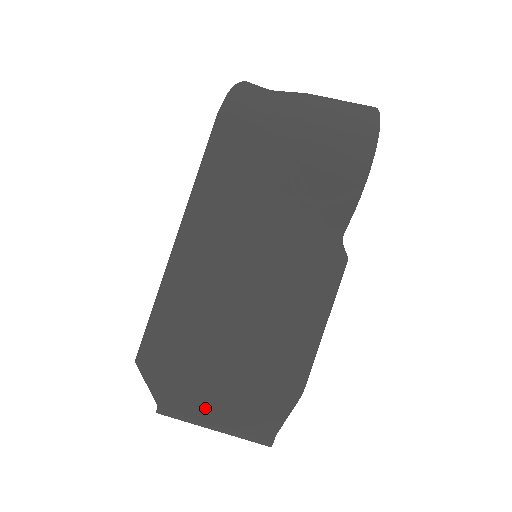
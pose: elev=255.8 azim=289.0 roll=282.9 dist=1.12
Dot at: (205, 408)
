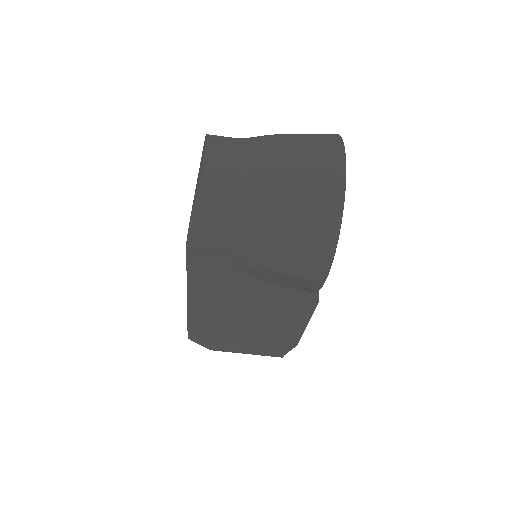
Dot at: (237, 350)
